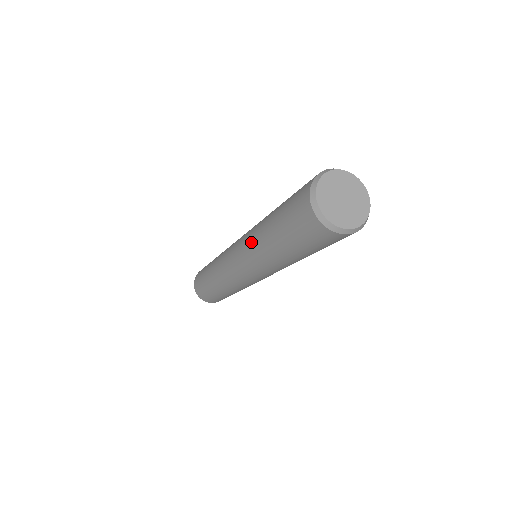
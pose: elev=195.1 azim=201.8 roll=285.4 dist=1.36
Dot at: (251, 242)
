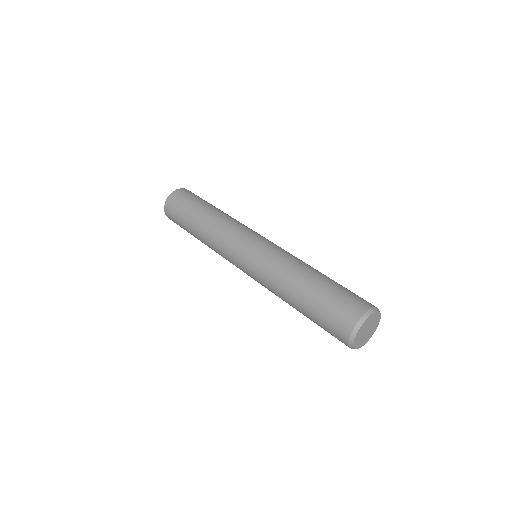
Dot at: occluded
